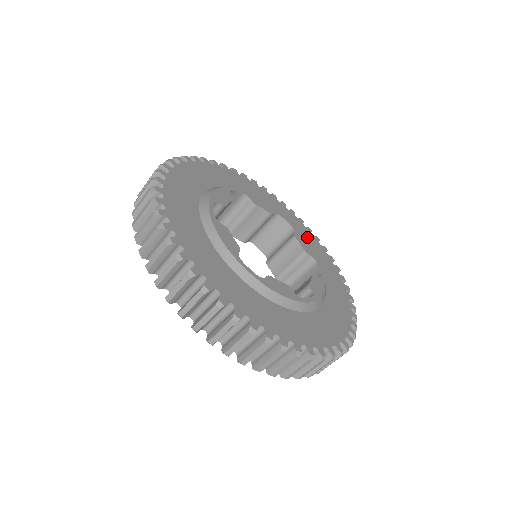
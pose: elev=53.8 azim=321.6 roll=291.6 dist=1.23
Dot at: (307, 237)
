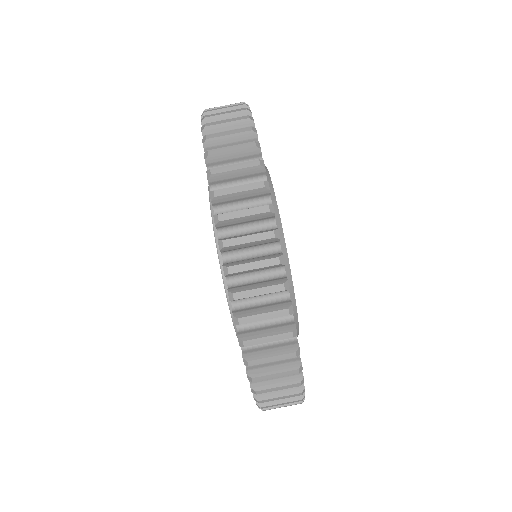
Dot at: occluded
